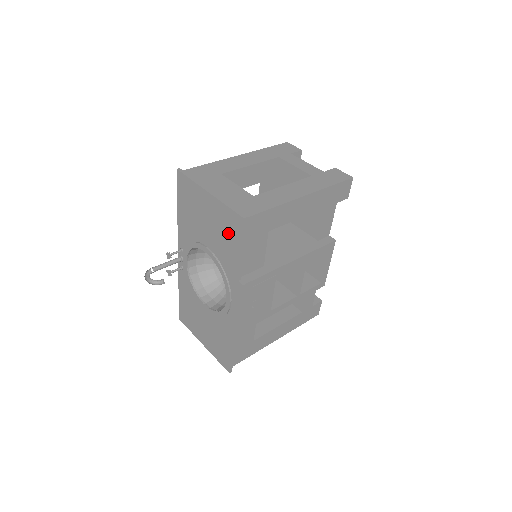
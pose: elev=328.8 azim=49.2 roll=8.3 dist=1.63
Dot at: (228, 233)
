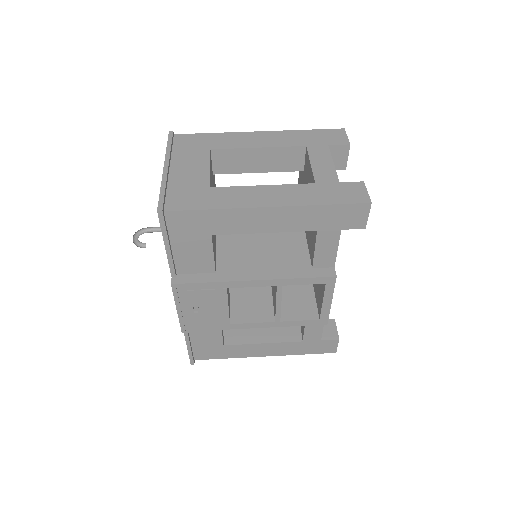
Dot at: occluded
